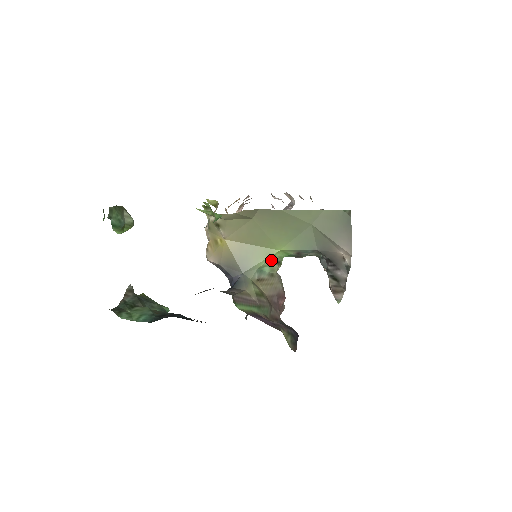
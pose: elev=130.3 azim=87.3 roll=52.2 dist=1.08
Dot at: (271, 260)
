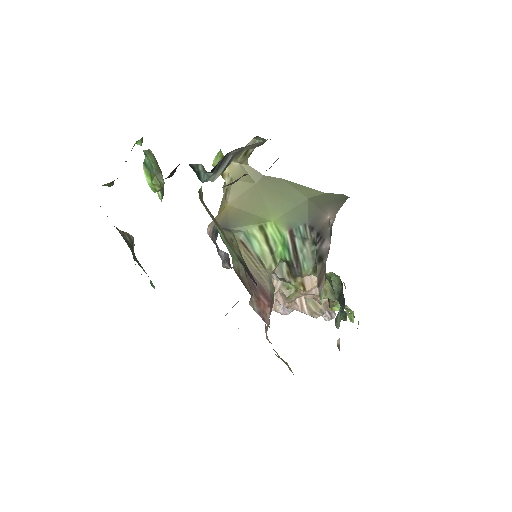
Dot at: (262, 233)
